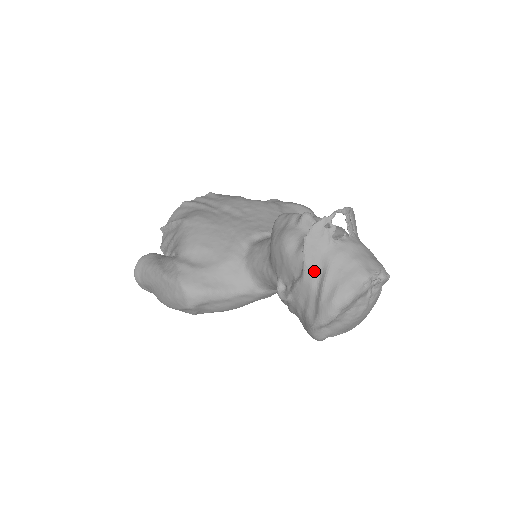
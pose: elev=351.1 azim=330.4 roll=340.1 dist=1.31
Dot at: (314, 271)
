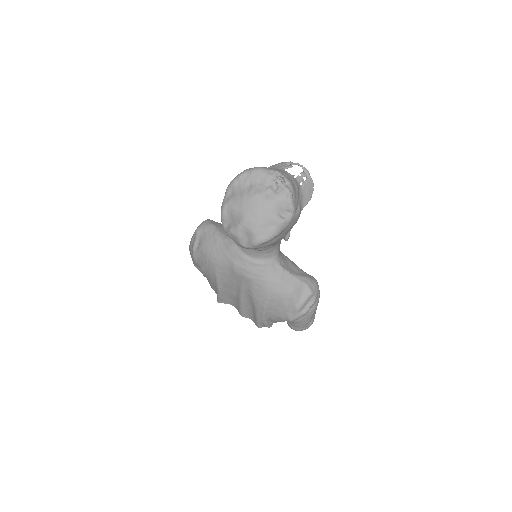
Dot at: occluded
